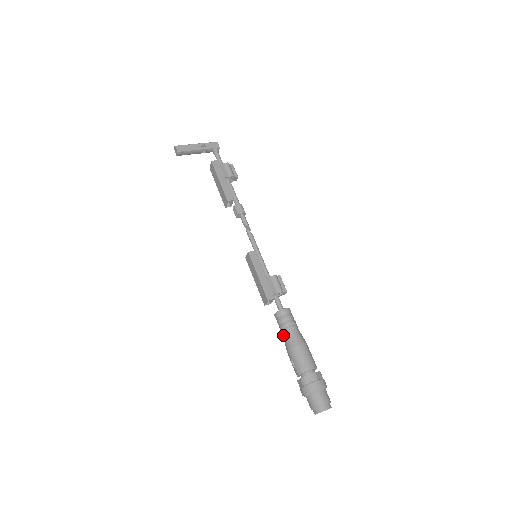
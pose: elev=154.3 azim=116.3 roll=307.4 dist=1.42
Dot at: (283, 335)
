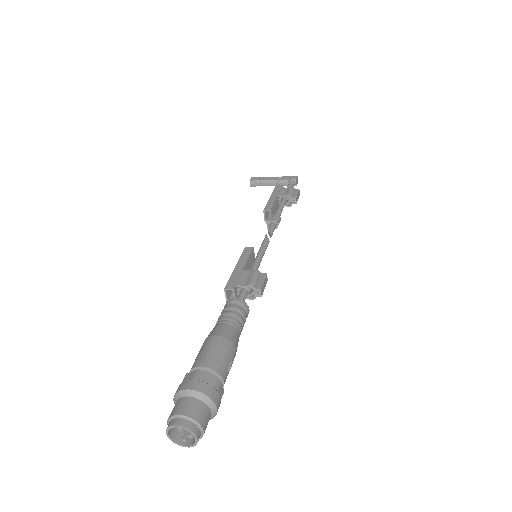
Dot at: occluded
